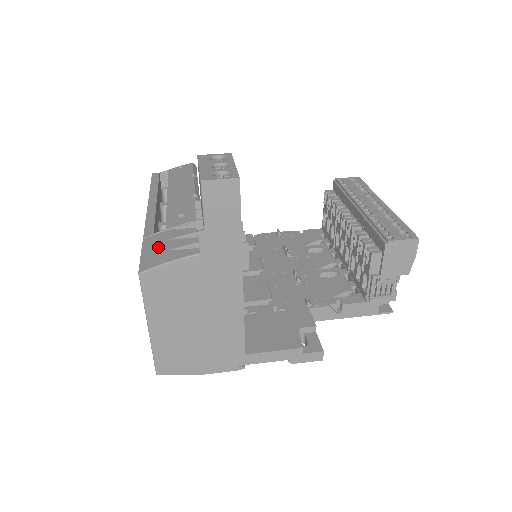
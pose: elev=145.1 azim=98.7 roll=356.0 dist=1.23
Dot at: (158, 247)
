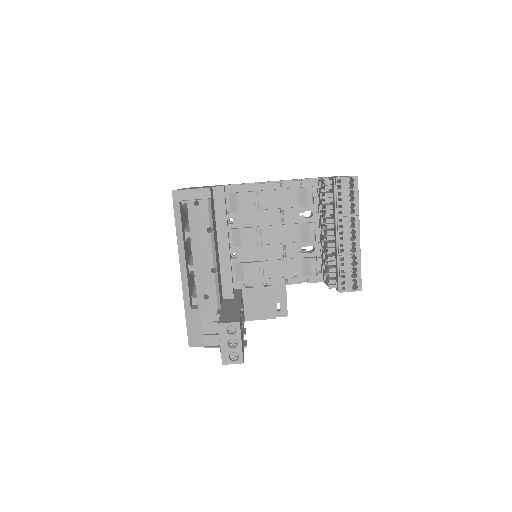
Dot at: (196, 328)
